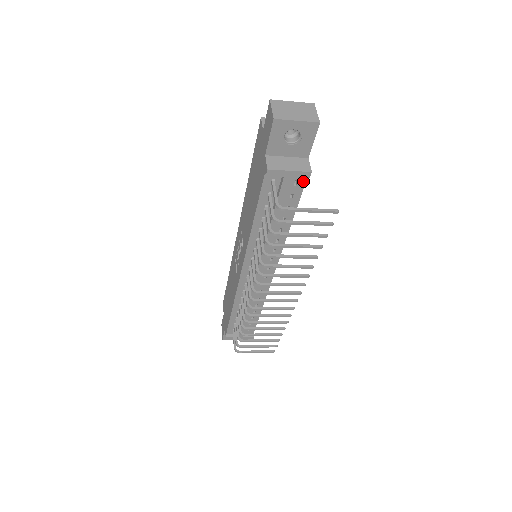
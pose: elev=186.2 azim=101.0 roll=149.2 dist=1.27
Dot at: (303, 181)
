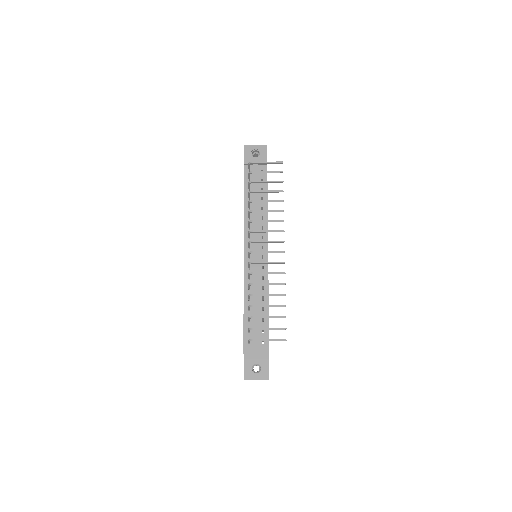
Dot at: (266, 170)
